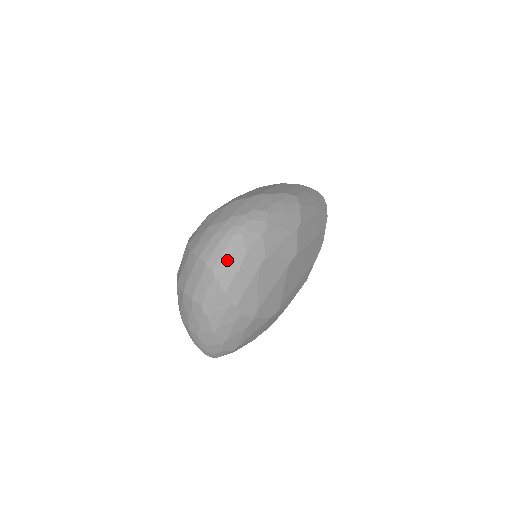
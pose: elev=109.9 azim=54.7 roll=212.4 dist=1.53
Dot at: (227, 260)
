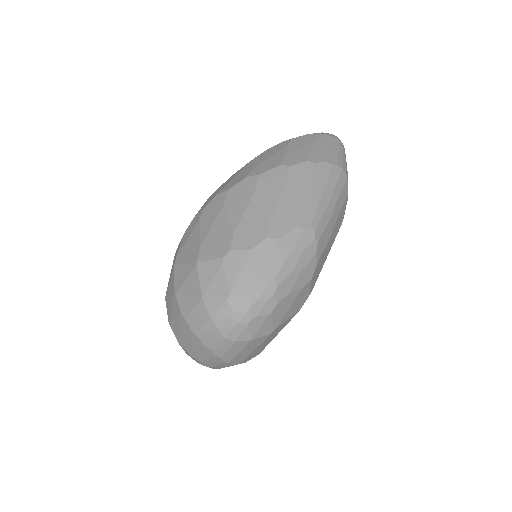
Dot at: (229, 346)
